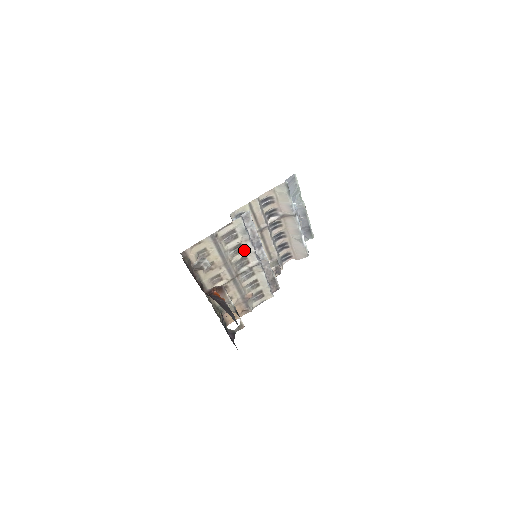
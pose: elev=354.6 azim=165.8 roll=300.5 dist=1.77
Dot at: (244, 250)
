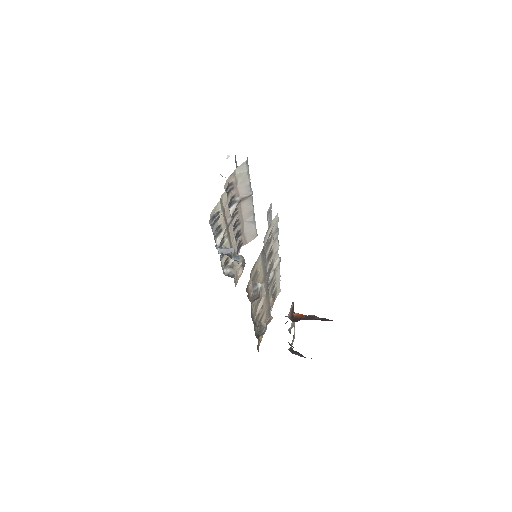
Dot at: (272, 252)
